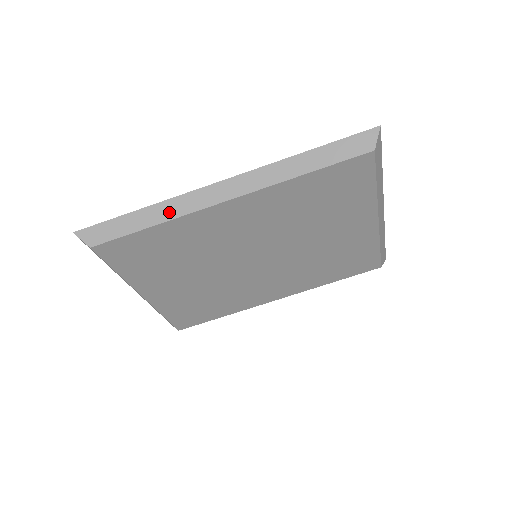
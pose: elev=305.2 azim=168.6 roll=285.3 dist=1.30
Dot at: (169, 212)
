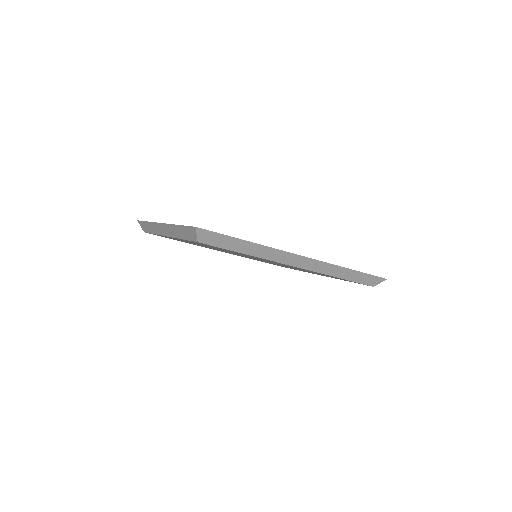
Dot at: (264, 254)
